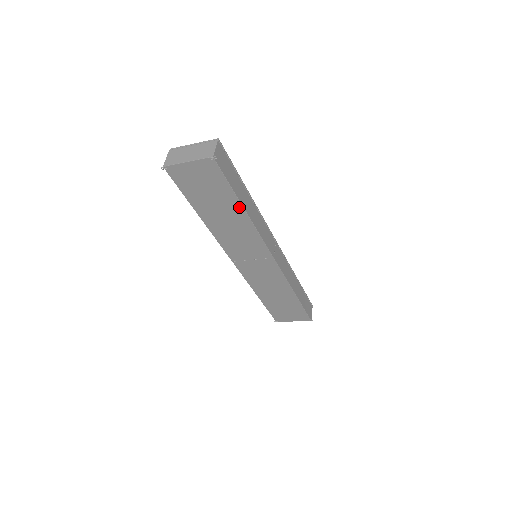
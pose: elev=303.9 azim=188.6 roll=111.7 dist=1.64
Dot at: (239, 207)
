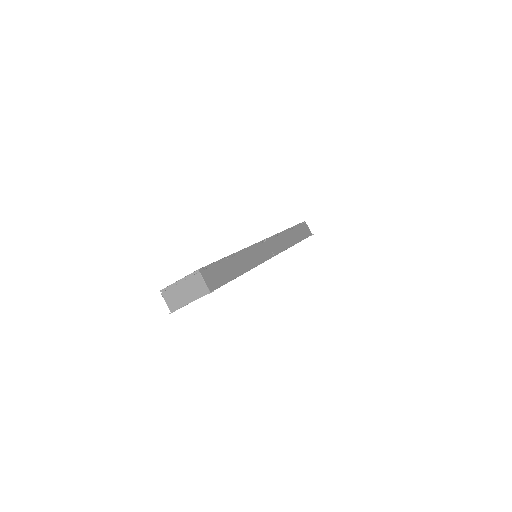
Dot at: occluded
